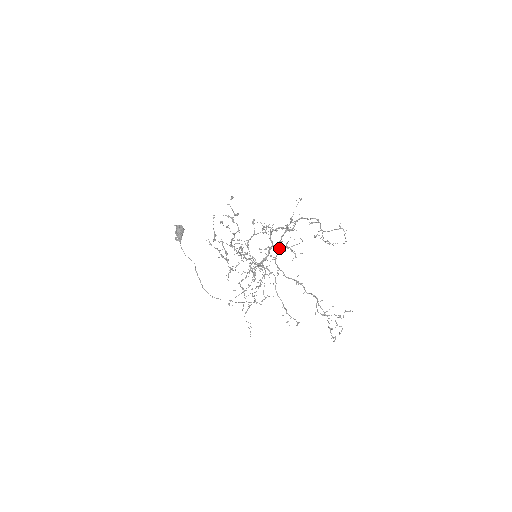
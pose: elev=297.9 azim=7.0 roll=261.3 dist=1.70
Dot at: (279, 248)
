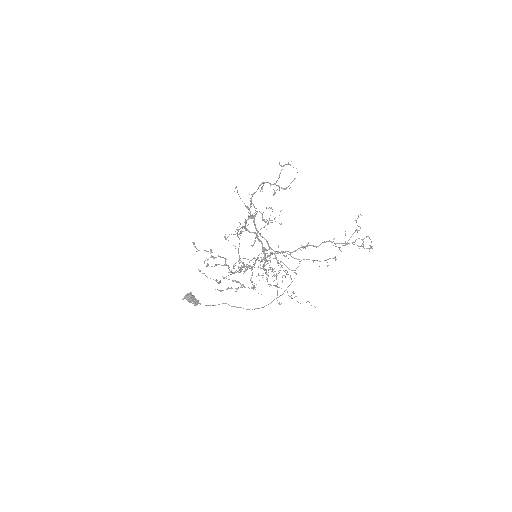
Dot at: occluded
